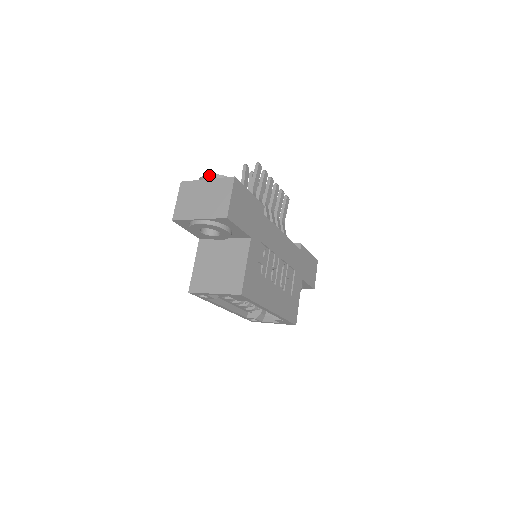
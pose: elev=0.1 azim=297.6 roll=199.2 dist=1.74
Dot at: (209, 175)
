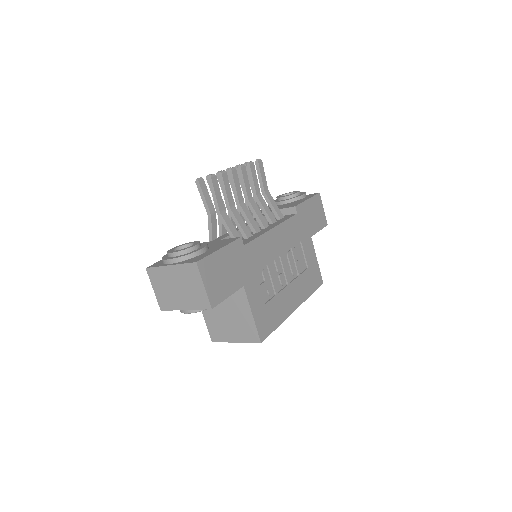
Dot at: (169, 260)
